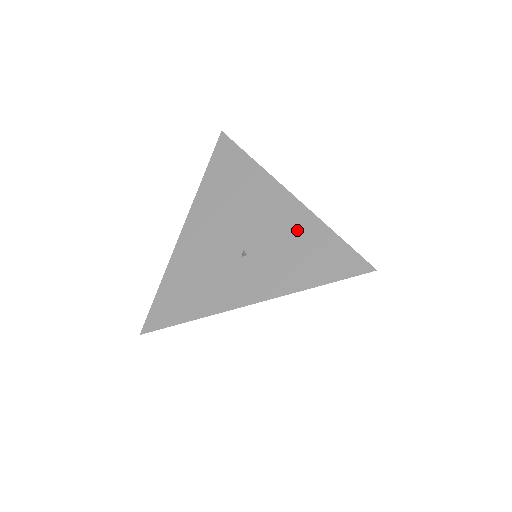
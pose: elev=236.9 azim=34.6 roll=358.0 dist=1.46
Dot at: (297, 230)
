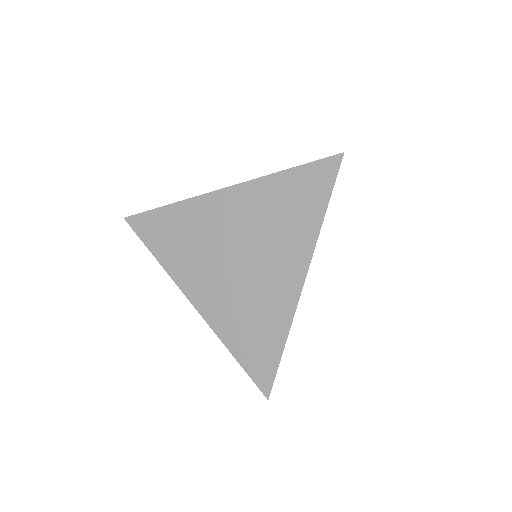
Dot at: occluded
